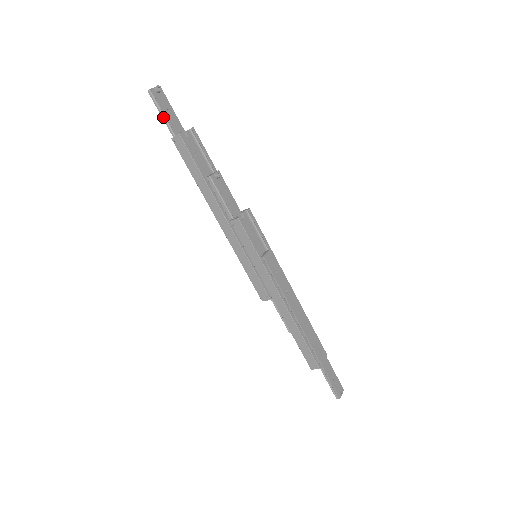
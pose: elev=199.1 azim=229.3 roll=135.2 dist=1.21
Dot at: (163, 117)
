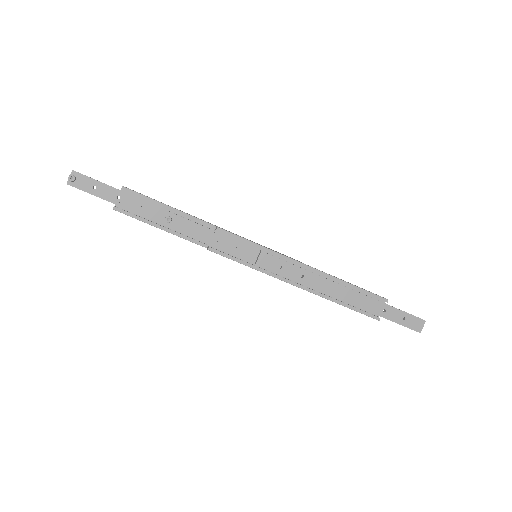
Dot at: occluded
